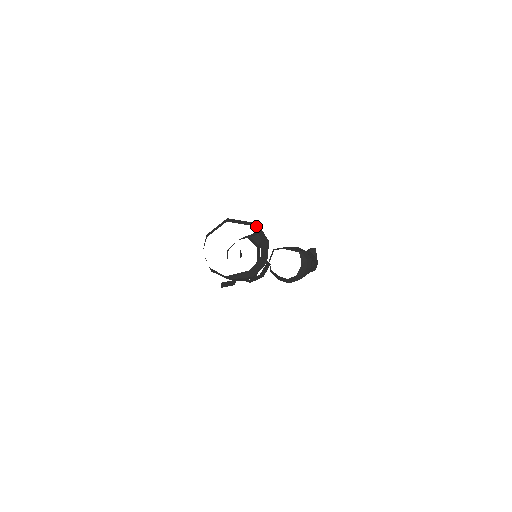
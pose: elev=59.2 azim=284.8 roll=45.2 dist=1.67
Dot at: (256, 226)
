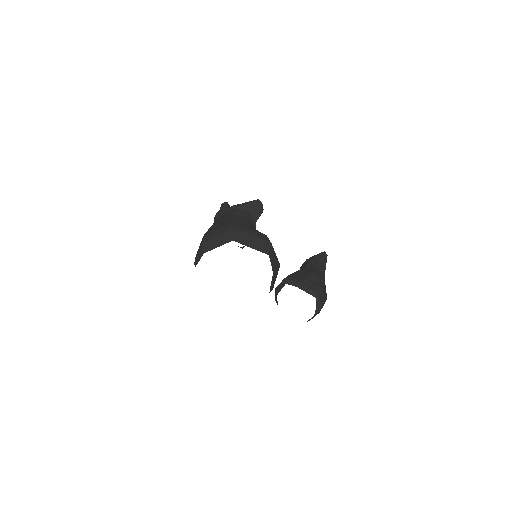
Dot at: (270, 252)
